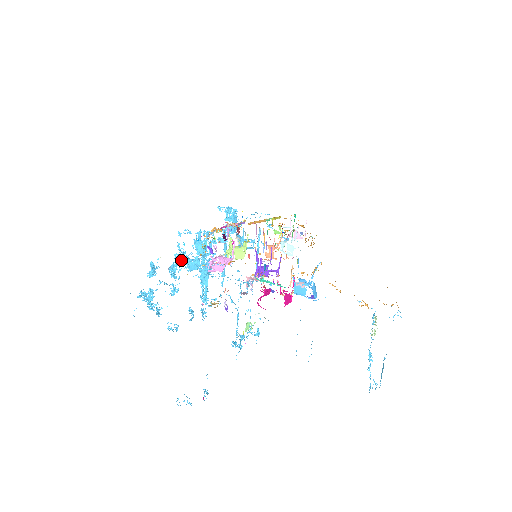
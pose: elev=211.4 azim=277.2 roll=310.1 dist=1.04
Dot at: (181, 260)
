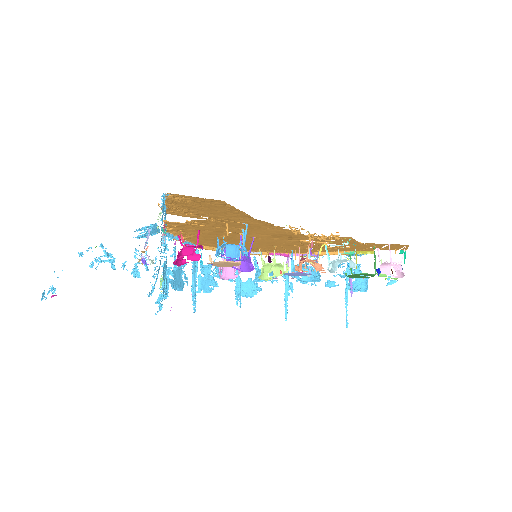
Dot at: (215, 273)
